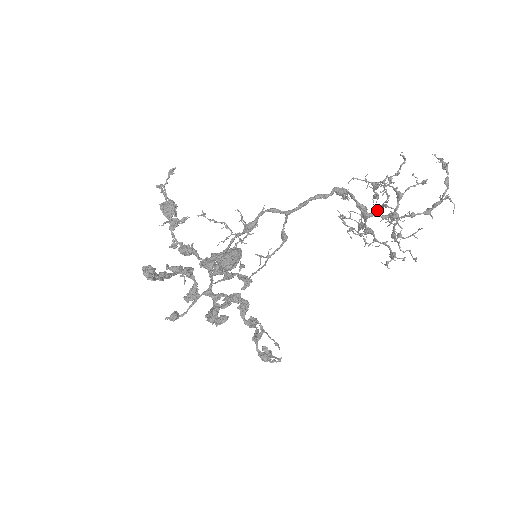
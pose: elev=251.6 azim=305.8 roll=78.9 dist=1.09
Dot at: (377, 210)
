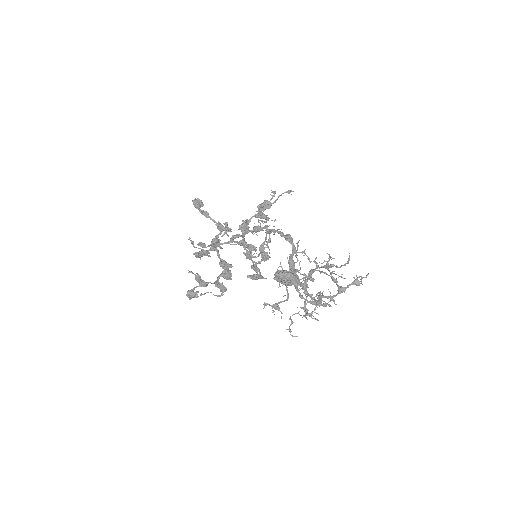
Dot at: occluded
